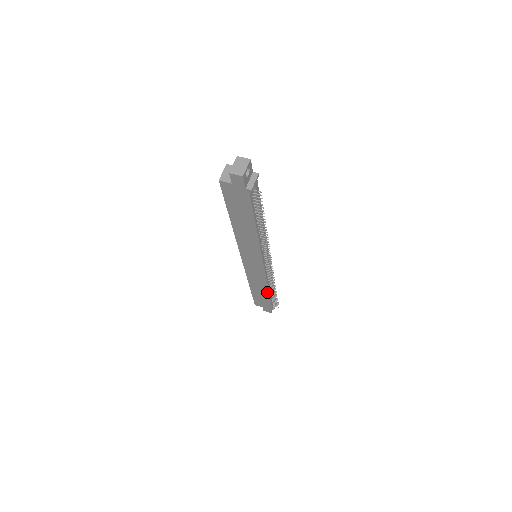
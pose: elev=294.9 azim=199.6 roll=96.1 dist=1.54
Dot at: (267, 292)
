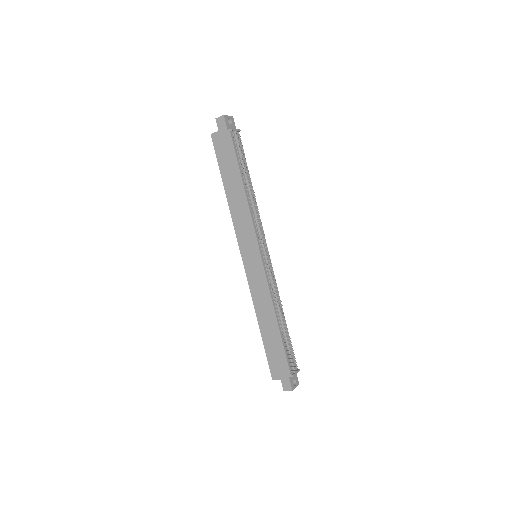
Dot at: (276, 325)
